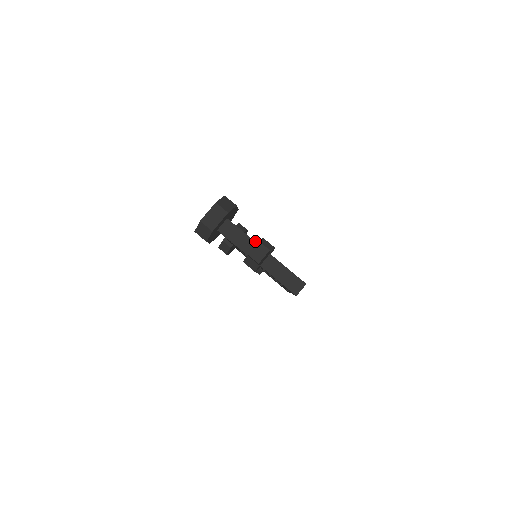
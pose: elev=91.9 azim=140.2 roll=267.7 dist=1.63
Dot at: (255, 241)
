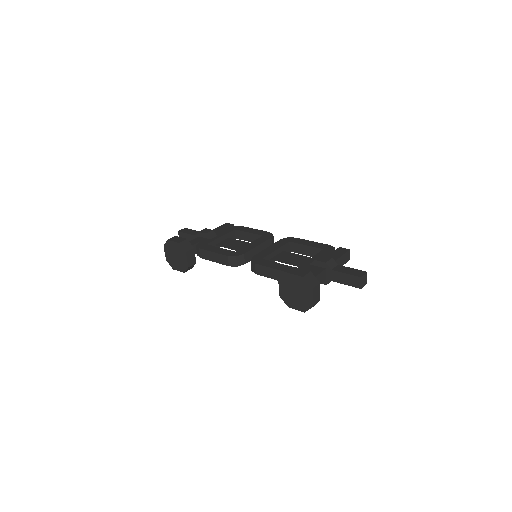
Dot at: (361, 279)
